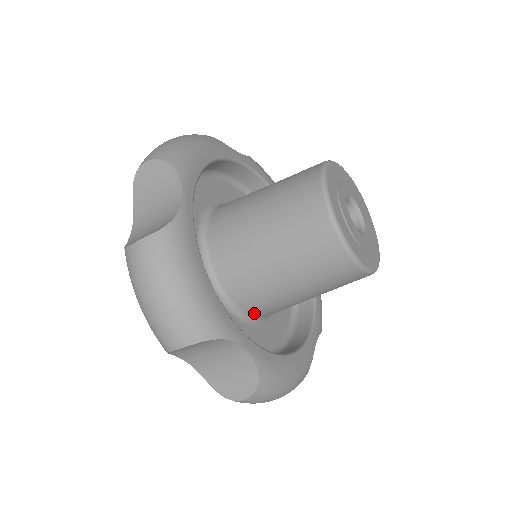
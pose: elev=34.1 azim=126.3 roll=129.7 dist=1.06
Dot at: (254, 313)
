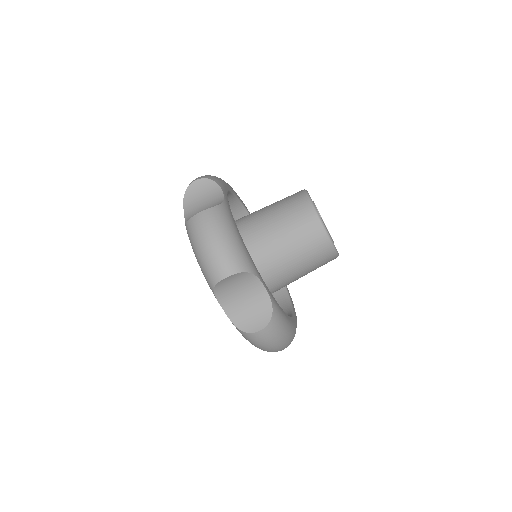
Dot at: occluded
